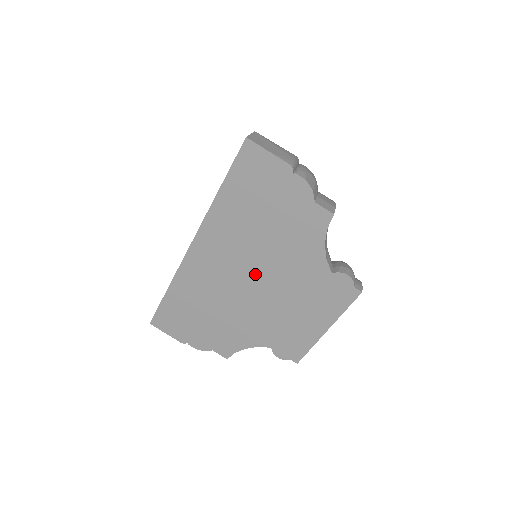
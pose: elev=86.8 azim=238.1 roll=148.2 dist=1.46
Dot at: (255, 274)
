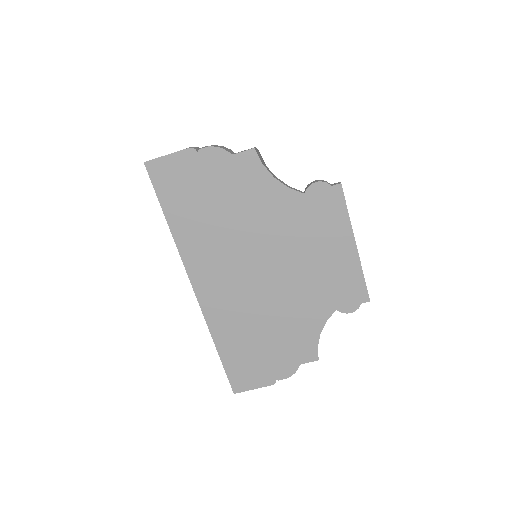
Dot at: (257, 259)
